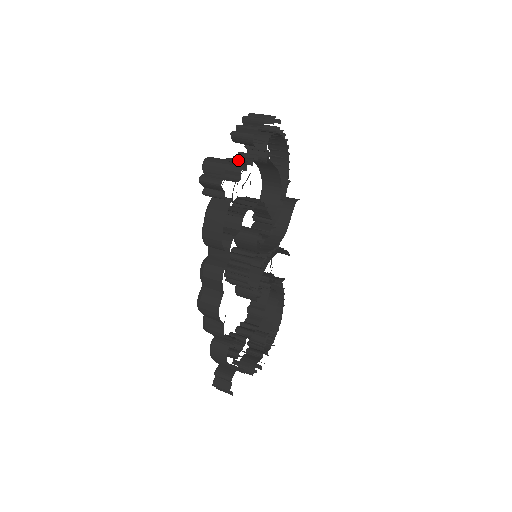
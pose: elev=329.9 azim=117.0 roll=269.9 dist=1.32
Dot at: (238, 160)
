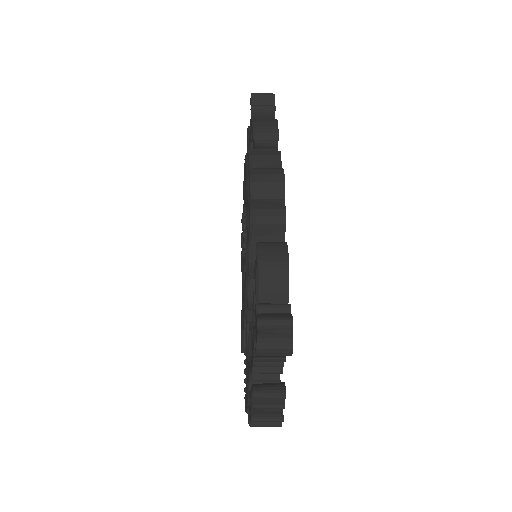
Dot at: occluded
